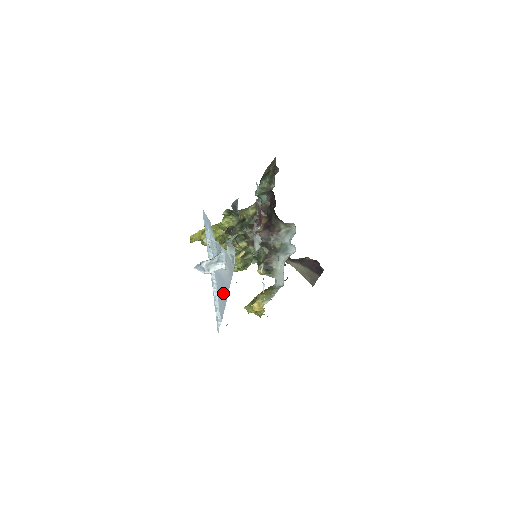
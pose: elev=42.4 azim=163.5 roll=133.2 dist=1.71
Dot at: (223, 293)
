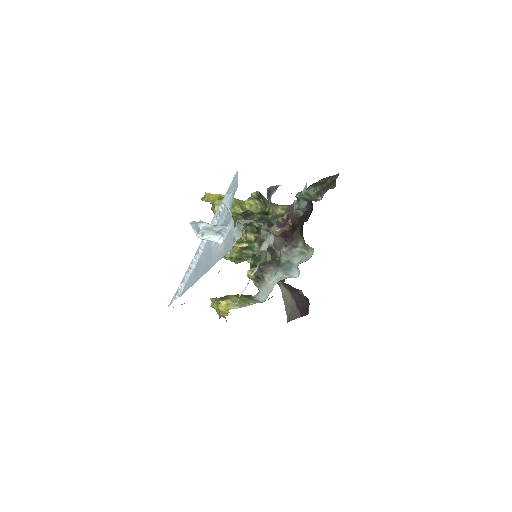
Dot at: (201, 269)
